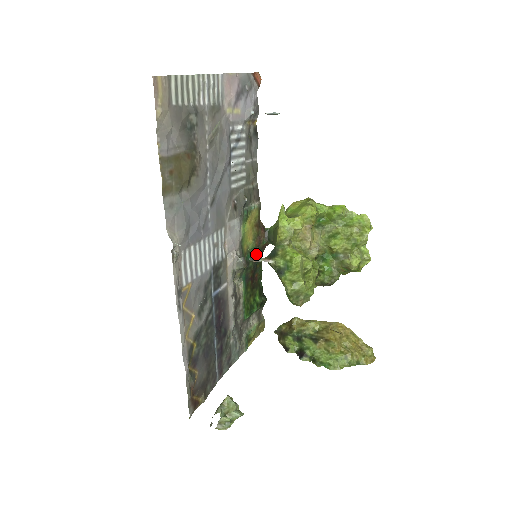
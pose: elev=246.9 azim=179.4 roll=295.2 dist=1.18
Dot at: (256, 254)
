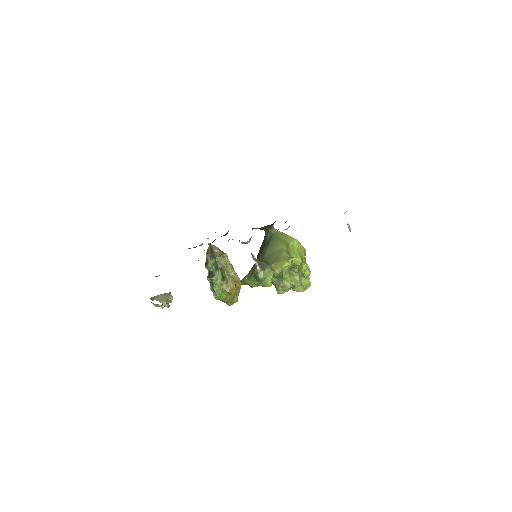
Dot at: occluded
